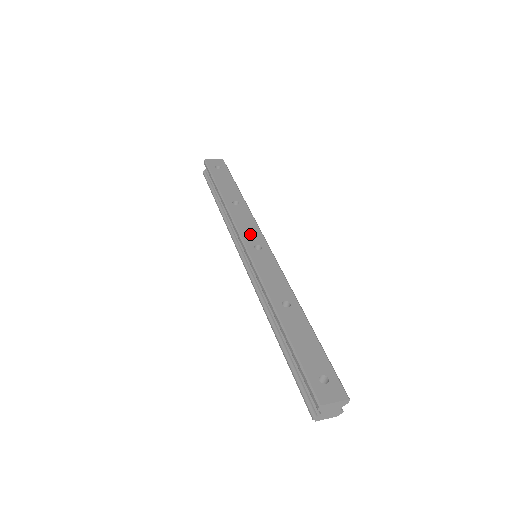
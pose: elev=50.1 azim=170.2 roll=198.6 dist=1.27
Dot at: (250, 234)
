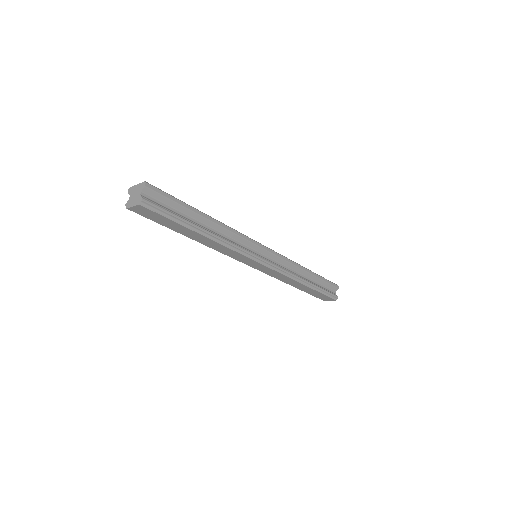
Dot at: occluded
